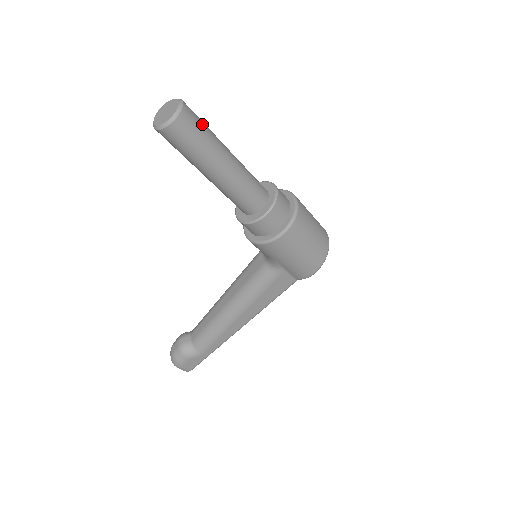
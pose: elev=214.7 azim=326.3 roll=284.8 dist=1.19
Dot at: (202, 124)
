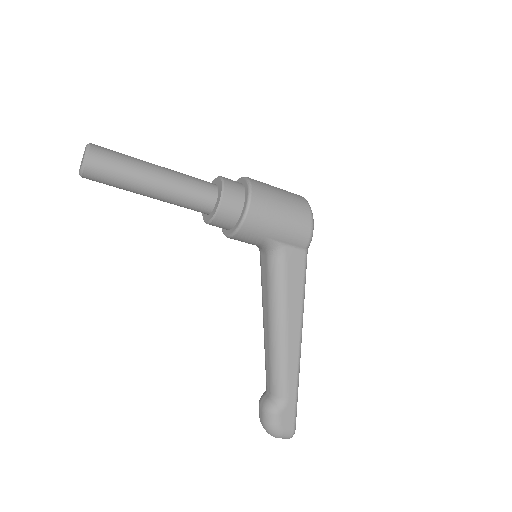
Dot at: (116, 152)
